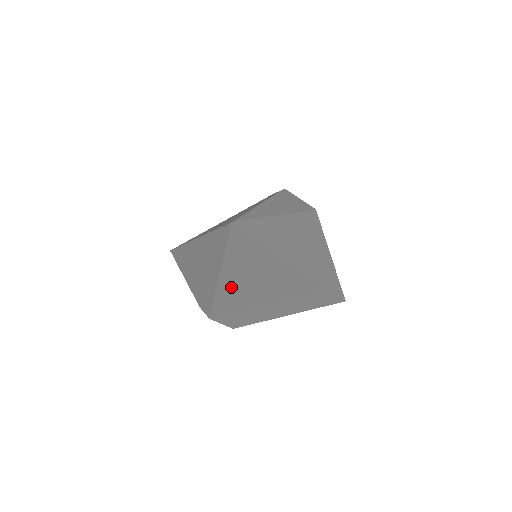
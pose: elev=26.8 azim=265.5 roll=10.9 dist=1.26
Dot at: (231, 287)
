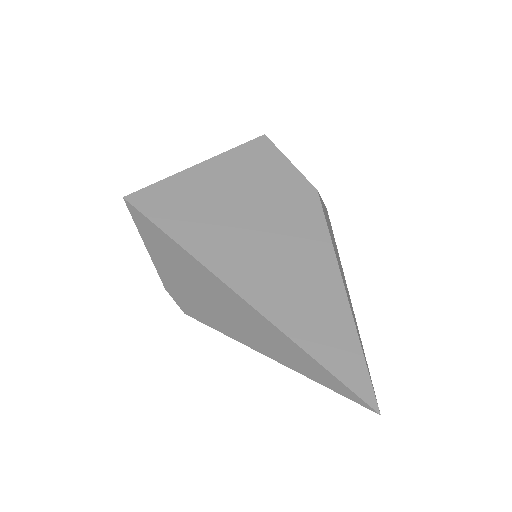
Dot at: occluded
